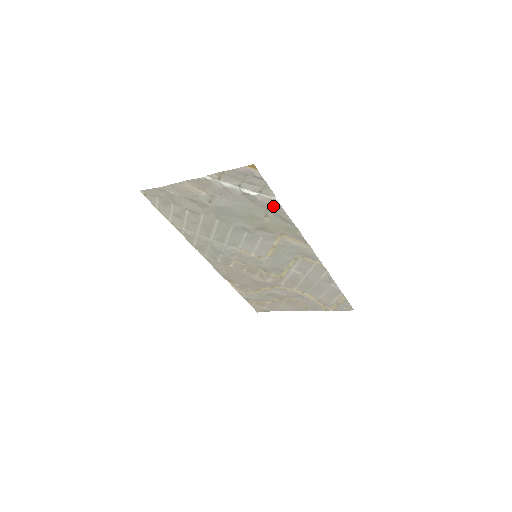
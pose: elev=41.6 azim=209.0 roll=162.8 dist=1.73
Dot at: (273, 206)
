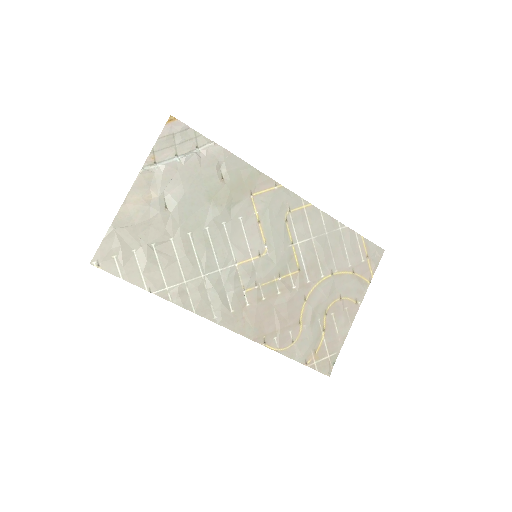
Dot at: (218, 155)
